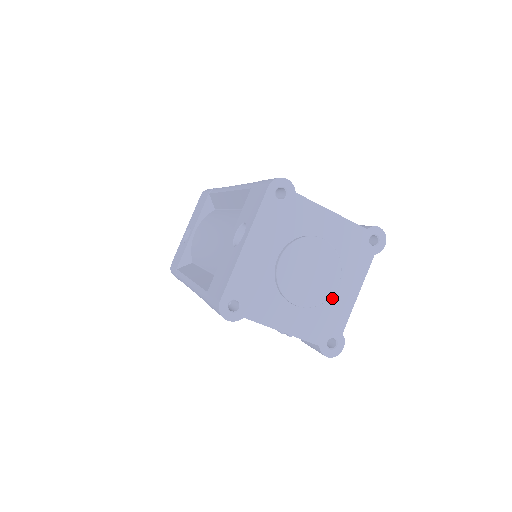
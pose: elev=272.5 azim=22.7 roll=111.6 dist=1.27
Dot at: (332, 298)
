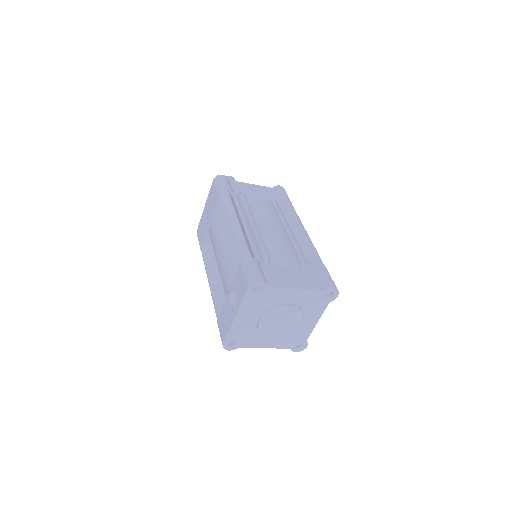
Dot at: (298, 328)
